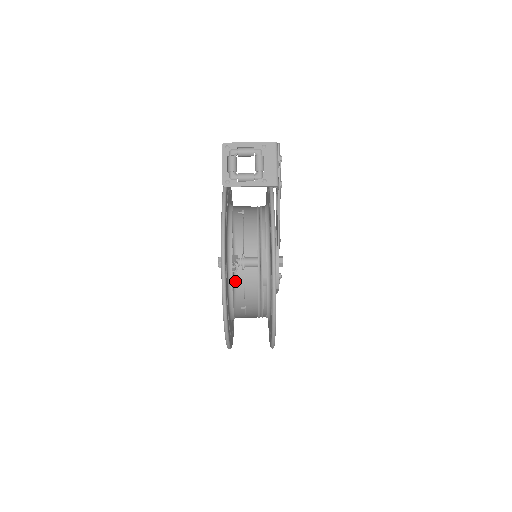
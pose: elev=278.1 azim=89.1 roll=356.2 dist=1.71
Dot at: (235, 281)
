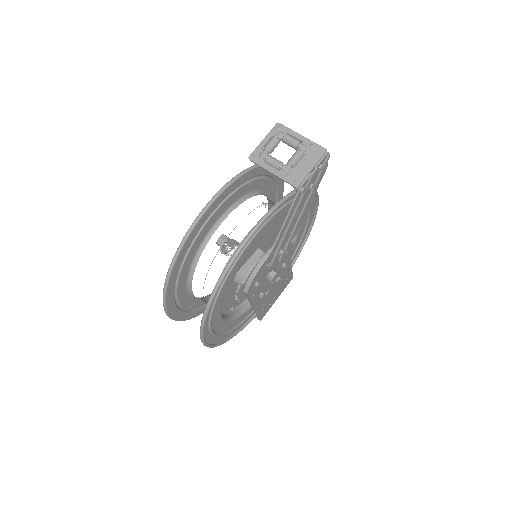
Dot at: occluded
